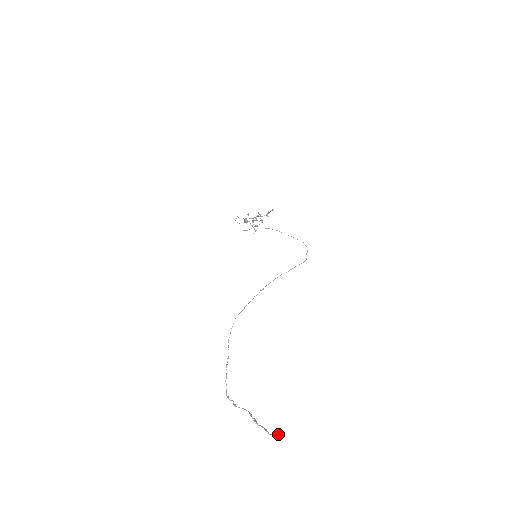
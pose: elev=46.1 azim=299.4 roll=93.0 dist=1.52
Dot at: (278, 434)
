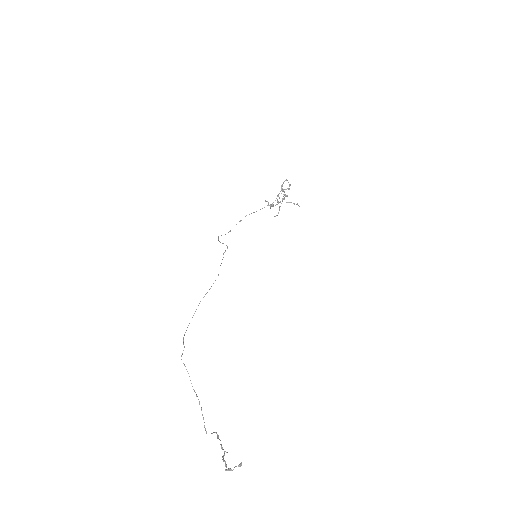
Dot at: occluded
